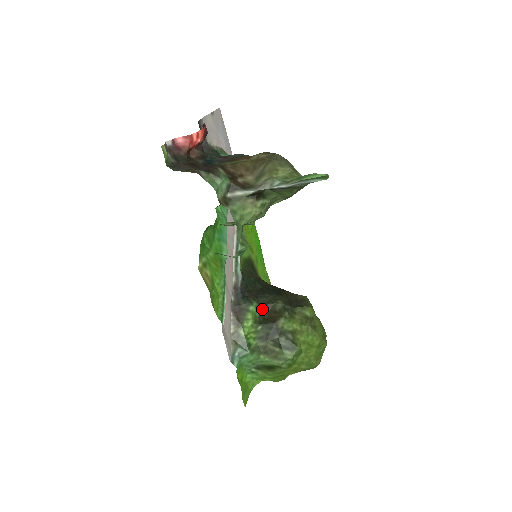
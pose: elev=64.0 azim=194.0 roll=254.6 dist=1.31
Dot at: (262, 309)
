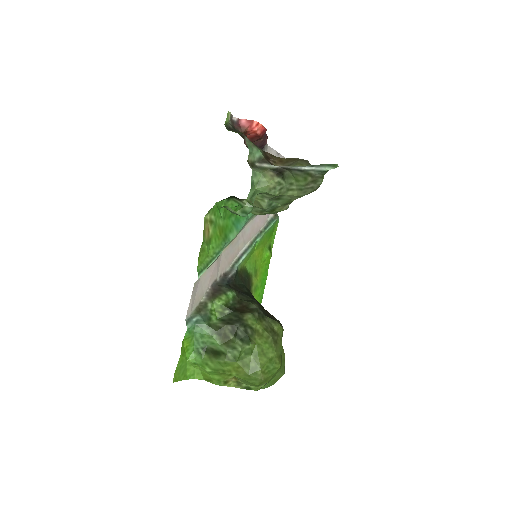
Dot at: (238, 301)
